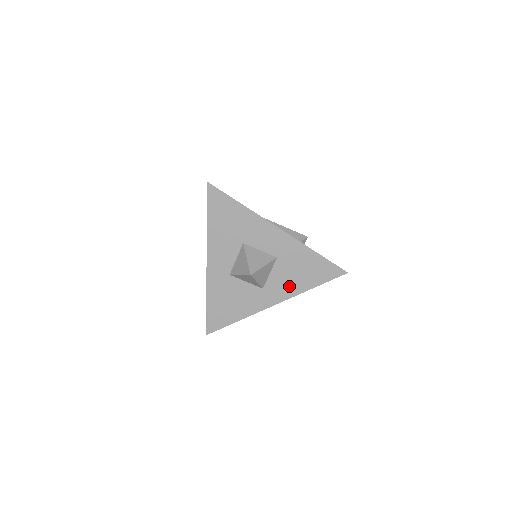
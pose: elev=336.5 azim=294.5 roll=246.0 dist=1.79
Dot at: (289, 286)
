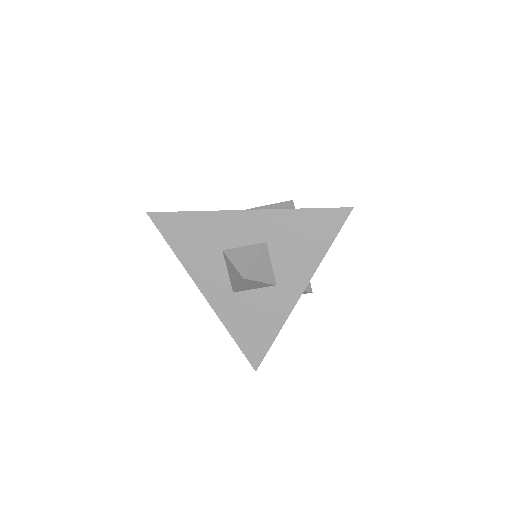
Dot at: (301, 265)
